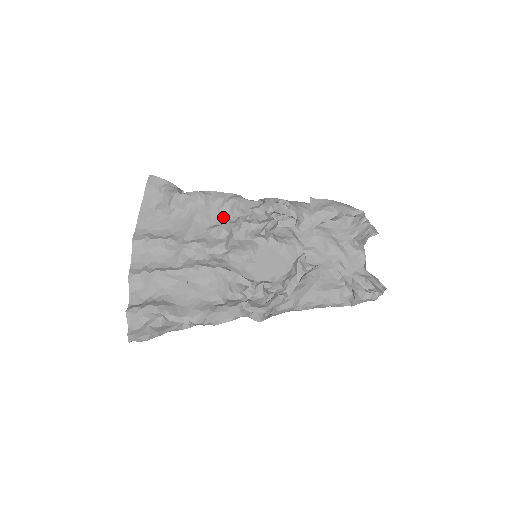
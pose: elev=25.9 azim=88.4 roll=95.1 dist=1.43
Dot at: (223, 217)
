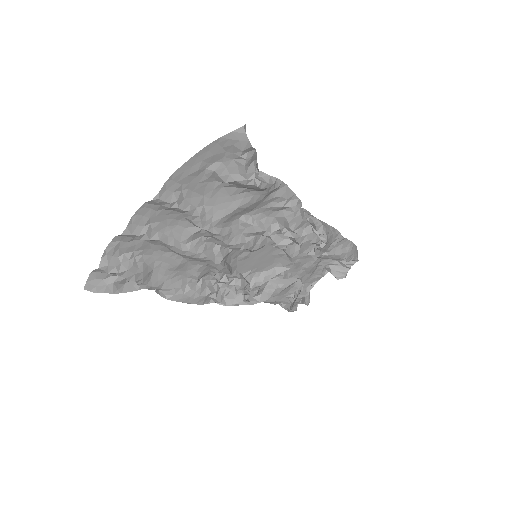
Dot at: (266, 213)
